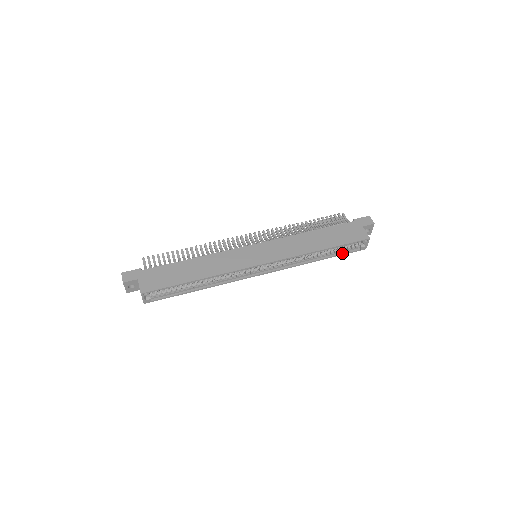
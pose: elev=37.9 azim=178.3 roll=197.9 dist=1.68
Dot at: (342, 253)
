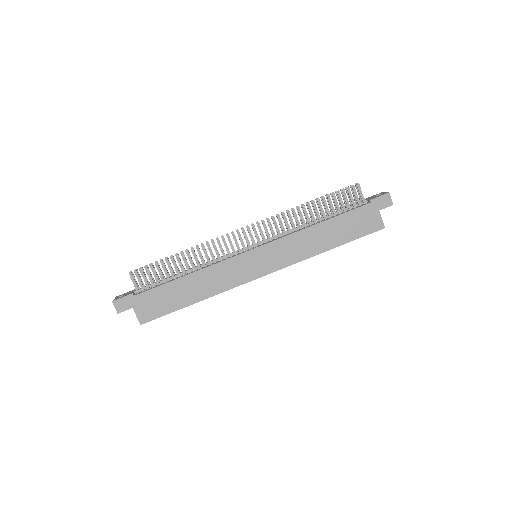
Dot at: occluded
